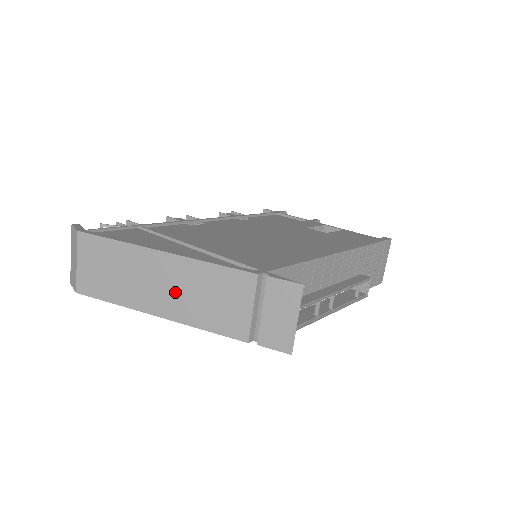
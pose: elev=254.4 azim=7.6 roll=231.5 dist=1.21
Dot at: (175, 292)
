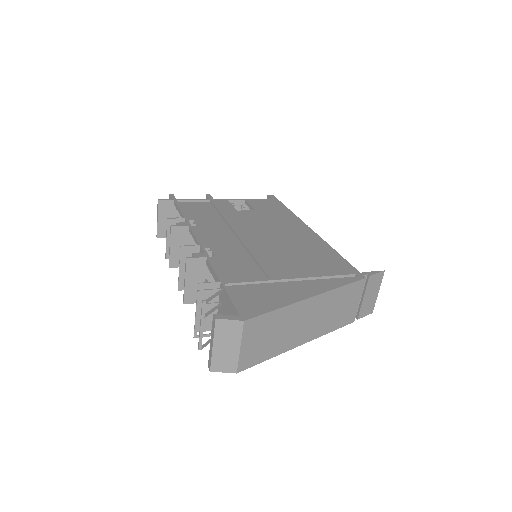
Dot at: (317, 320)
